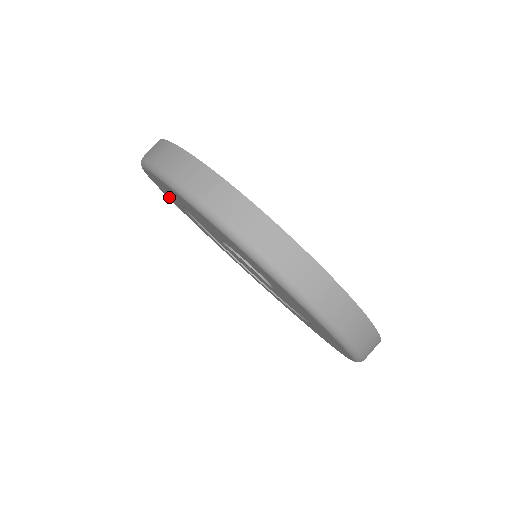
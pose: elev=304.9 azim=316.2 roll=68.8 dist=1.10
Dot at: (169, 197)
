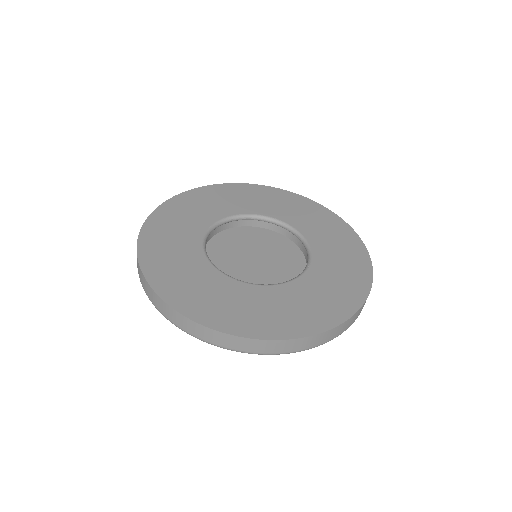
Dot at: occluded
